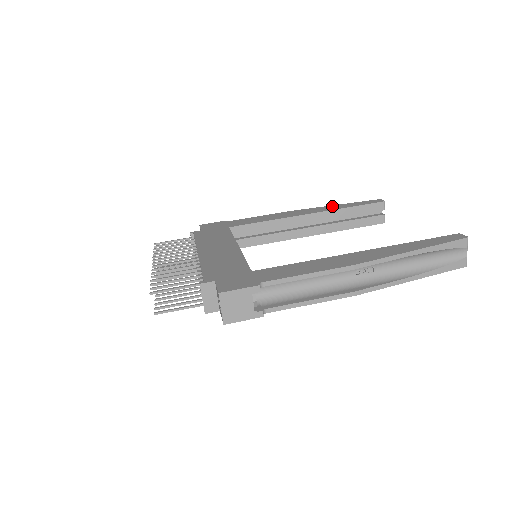
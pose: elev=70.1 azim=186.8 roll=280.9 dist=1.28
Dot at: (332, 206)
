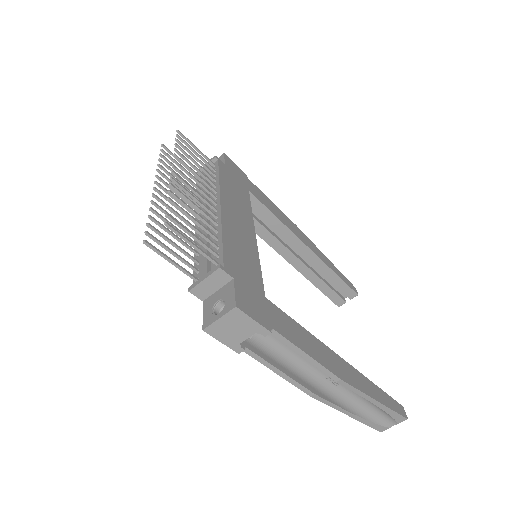
Dot at: (326, 257)
